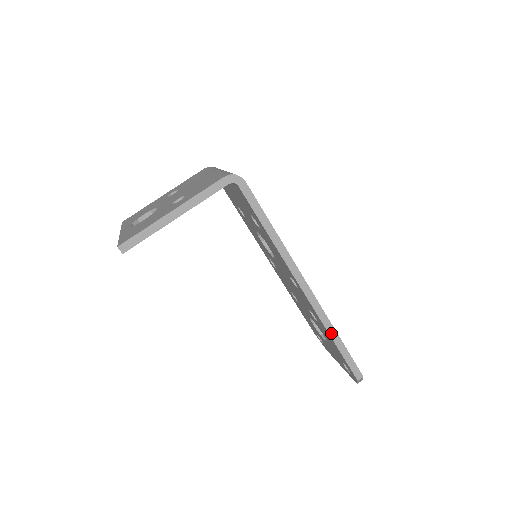
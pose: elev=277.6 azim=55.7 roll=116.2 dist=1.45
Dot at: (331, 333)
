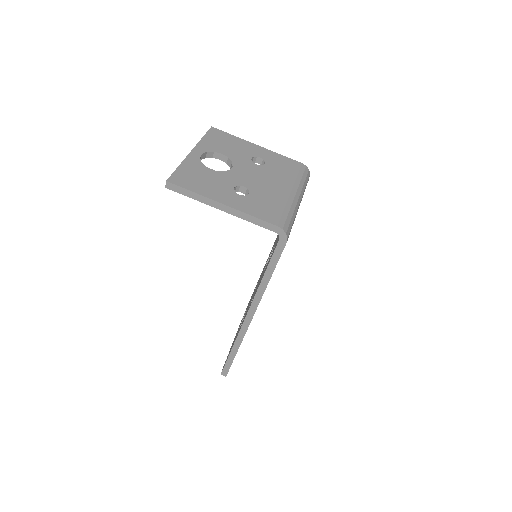
Dot at: (235, 346)
